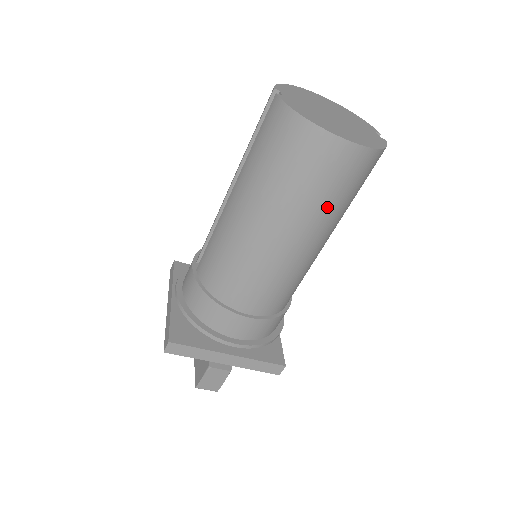
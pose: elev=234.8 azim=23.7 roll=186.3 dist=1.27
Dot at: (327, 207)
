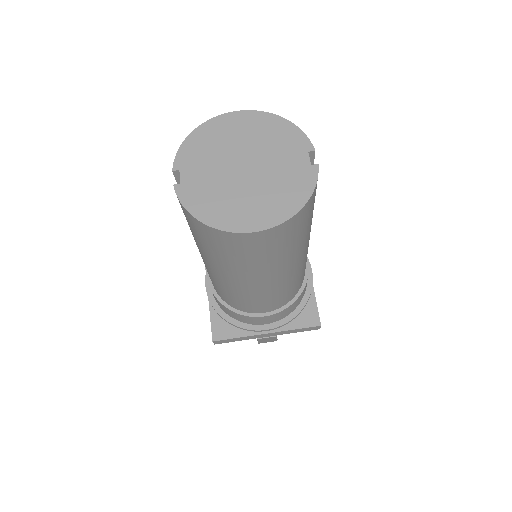
Dot at: (276, 259)
